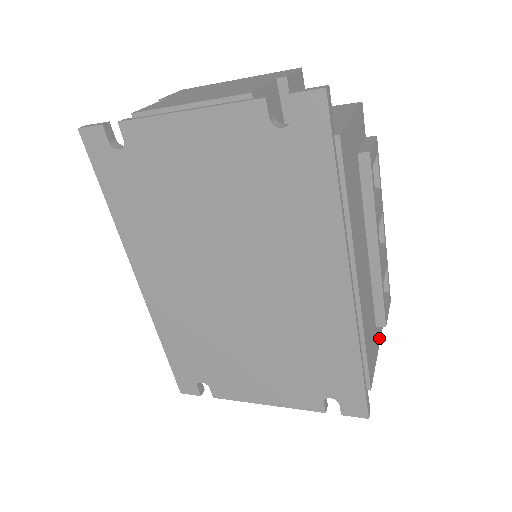
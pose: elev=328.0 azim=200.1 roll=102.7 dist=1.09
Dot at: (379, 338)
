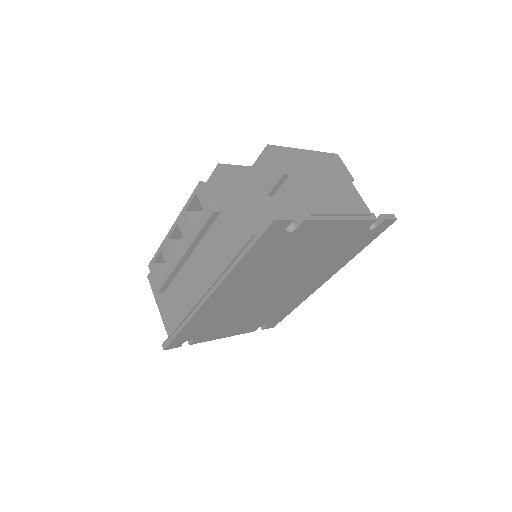
Dot at: occluded
